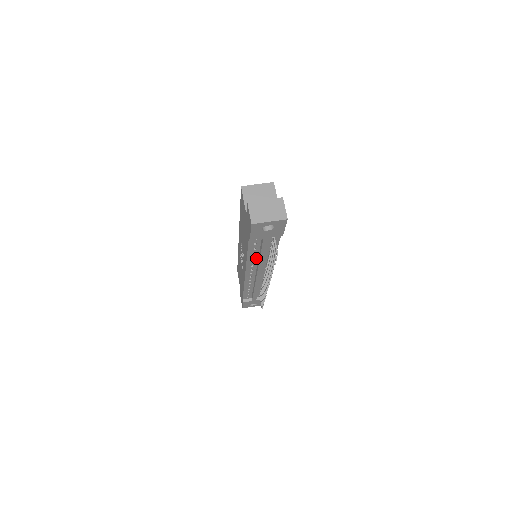
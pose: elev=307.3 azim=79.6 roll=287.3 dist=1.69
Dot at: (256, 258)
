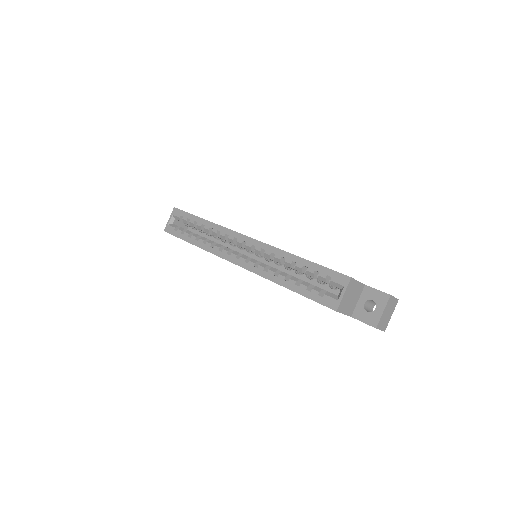
Dot at: occluded
